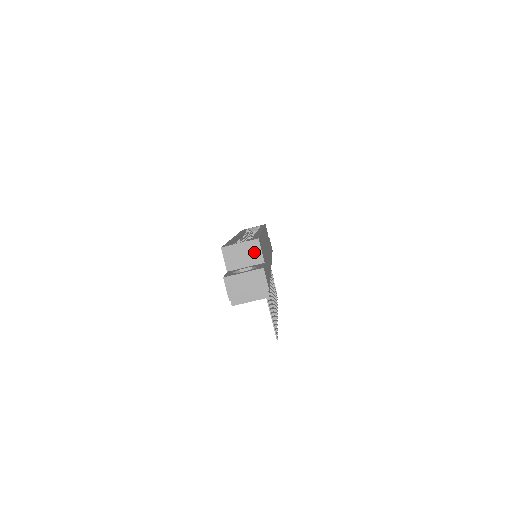
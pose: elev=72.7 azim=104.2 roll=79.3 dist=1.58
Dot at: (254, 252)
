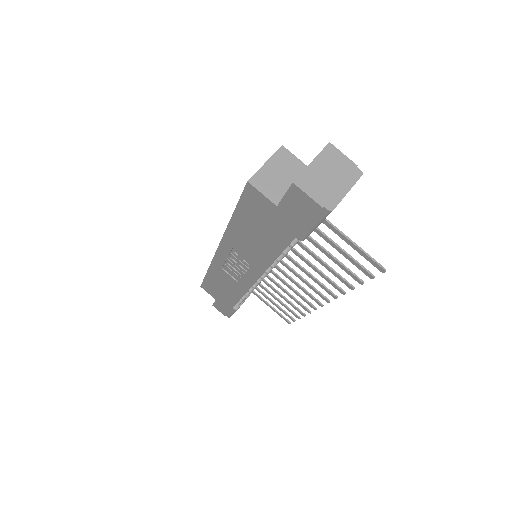
Dot at: (289, 164)
